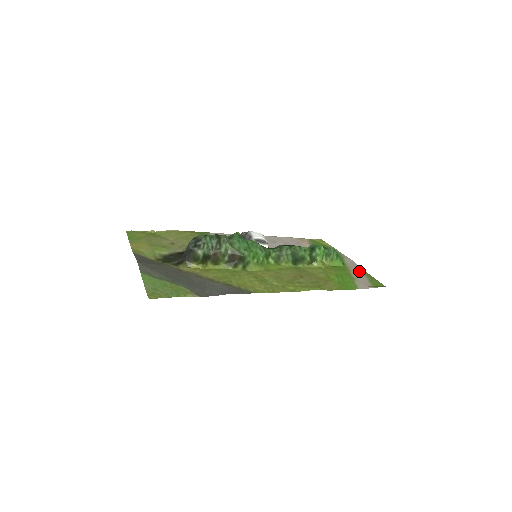
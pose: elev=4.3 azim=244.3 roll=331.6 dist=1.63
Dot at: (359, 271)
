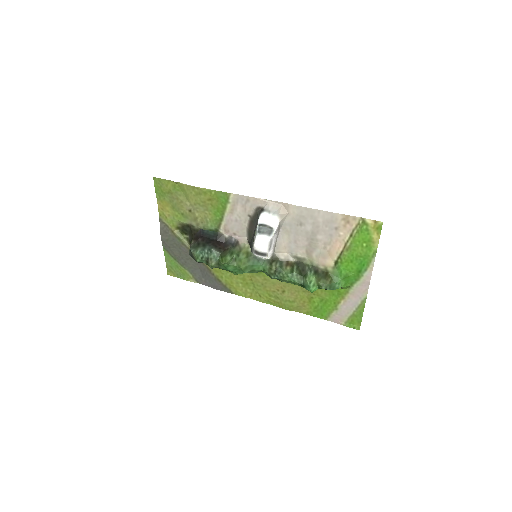
Dot at: (355, 302)
